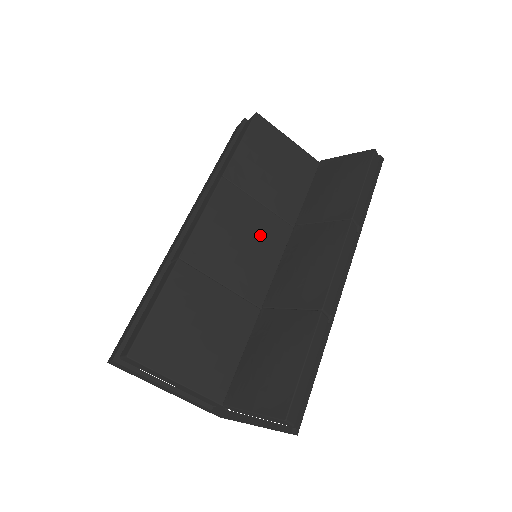
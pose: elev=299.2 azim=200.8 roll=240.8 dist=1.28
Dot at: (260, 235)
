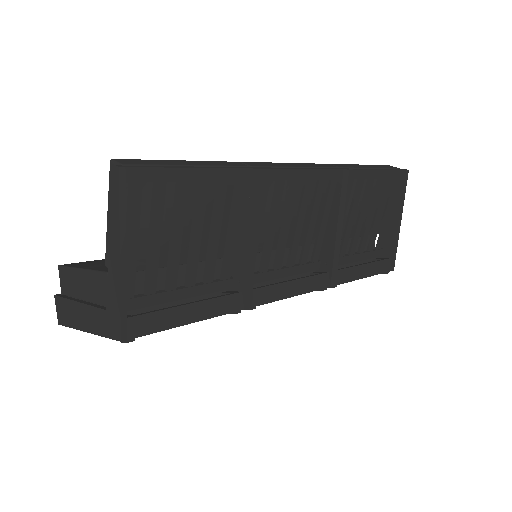
Dot at: occluded
